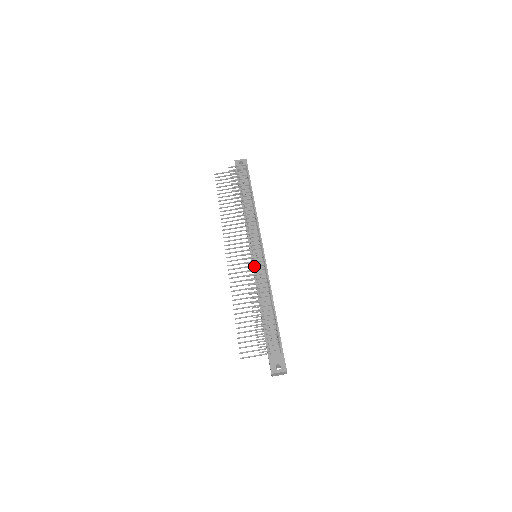
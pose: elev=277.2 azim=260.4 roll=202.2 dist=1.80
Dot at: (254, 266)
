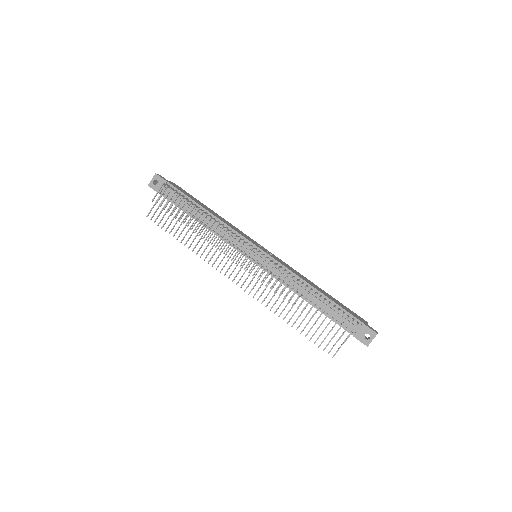
Dot at: (267, 274)
